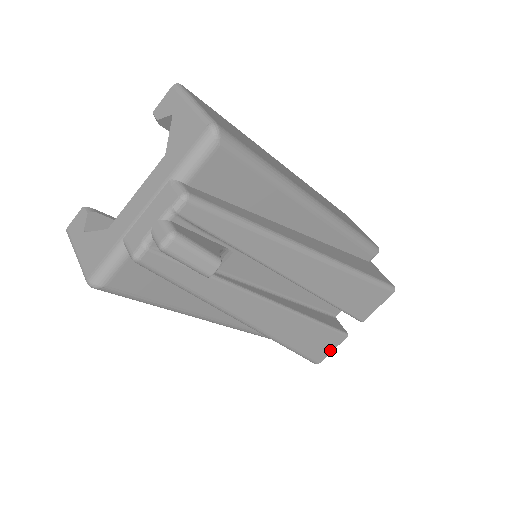
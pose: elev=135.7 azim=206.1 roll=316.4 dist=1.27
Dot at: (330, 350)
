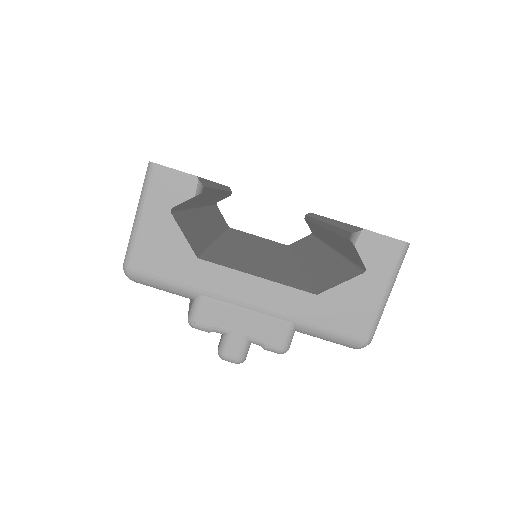
Dot at: occluded
